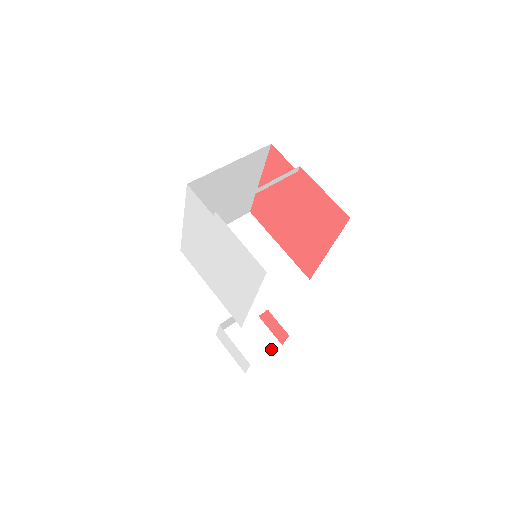
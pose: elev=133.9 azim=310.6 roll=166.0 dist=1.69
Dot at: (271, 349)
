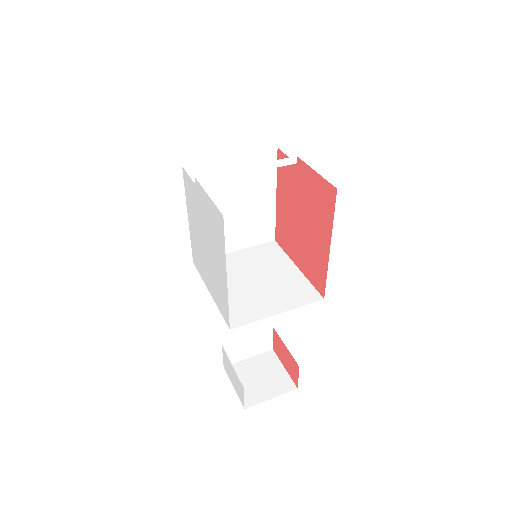
Dot at: (283, 390)
